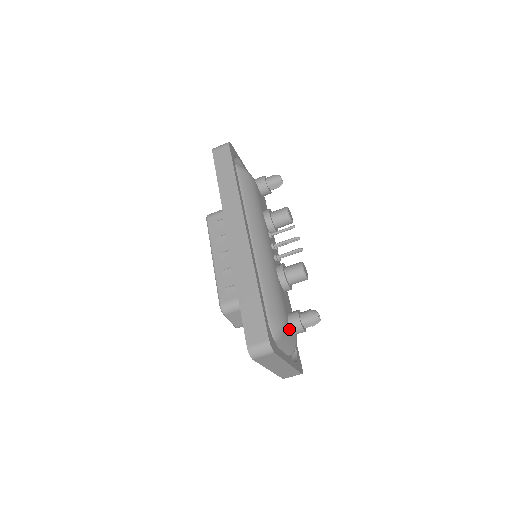
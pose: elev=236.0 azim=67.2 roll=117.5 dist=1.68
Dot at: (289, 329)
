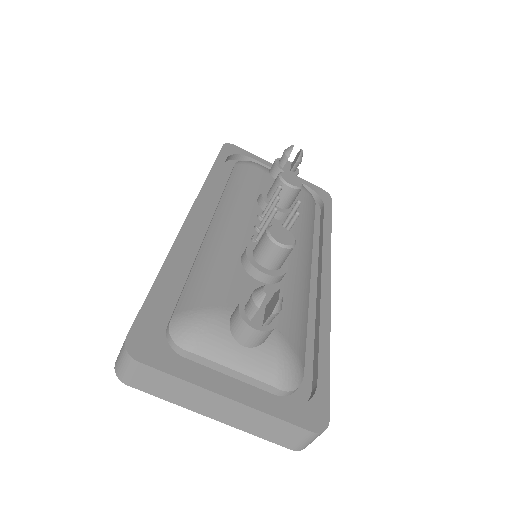
Dot at: (231, 332)
